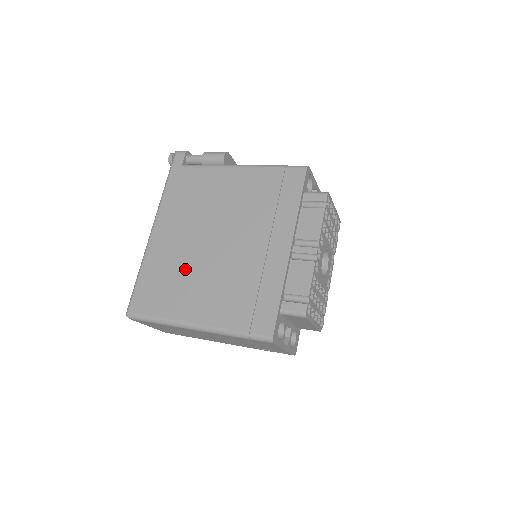
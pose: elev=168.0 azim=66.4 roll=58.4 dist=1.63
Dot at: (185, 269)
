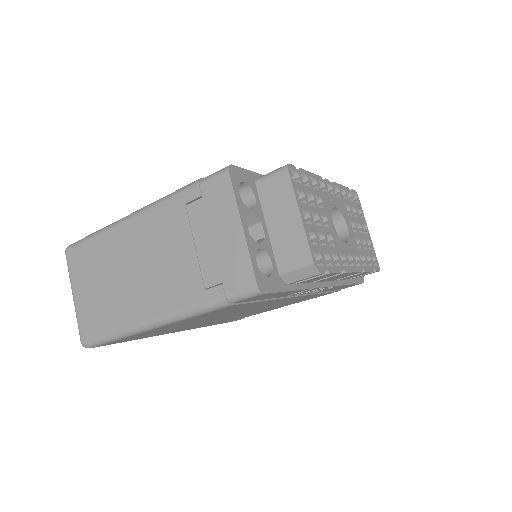
Dot at: occluded
